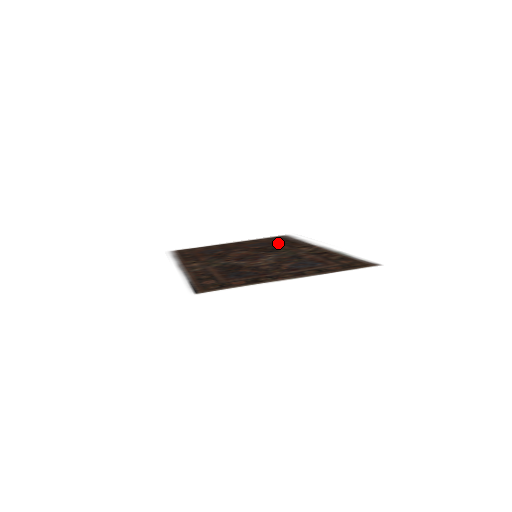
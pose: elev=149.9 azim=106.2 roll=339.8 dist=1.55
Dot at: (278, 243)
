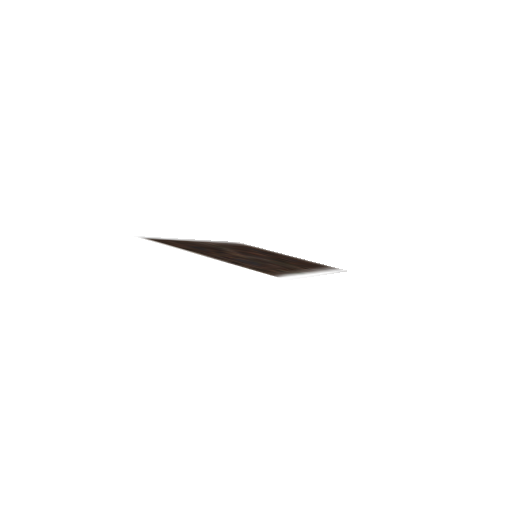
Dot at: (305, 264)
